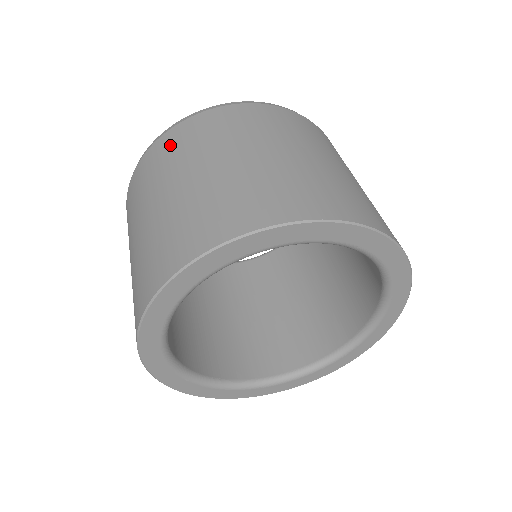
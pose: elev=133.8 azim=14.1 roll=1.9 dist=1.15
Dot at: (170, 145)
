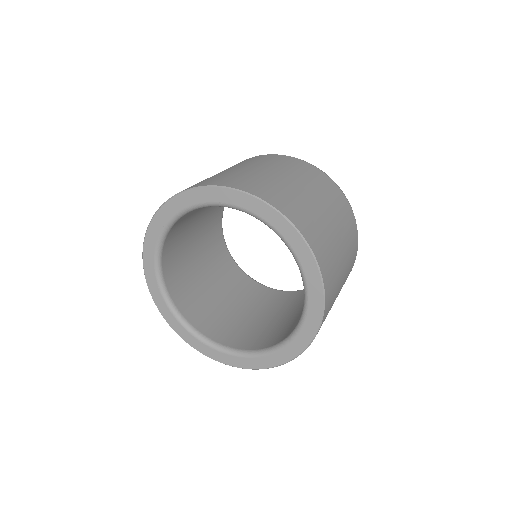
Dot at: occluded
